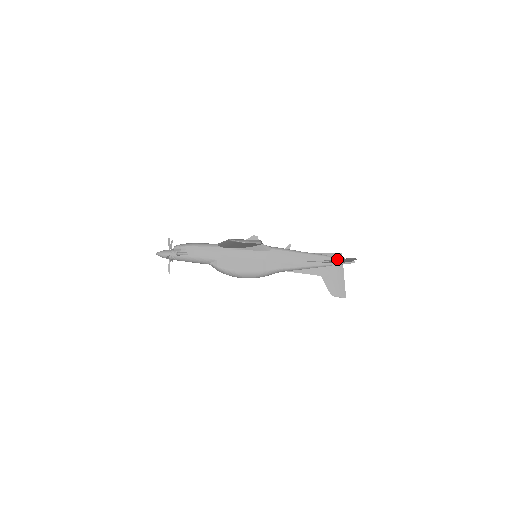
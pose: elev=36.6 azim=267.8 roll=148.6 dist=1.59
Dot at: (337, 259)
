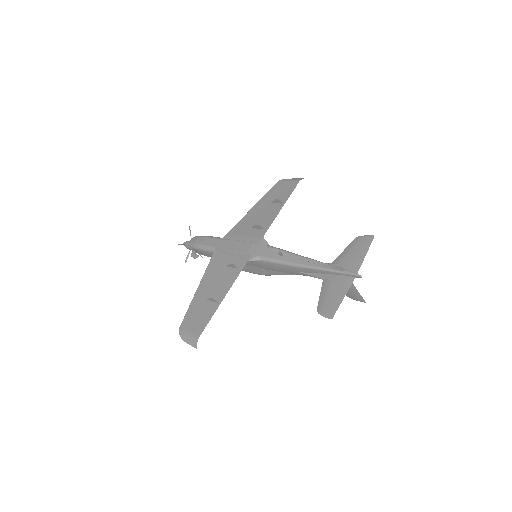
Dot at: (337, 273)
